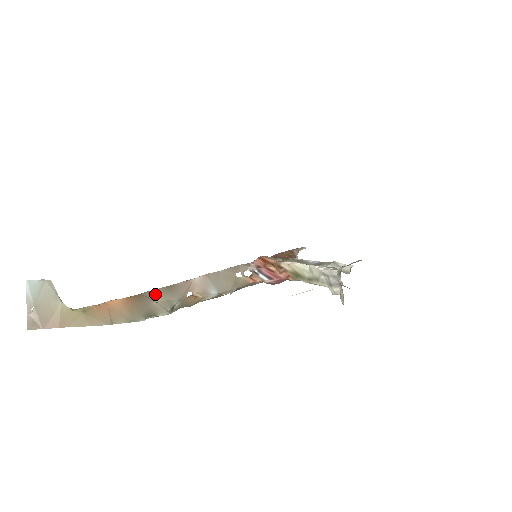
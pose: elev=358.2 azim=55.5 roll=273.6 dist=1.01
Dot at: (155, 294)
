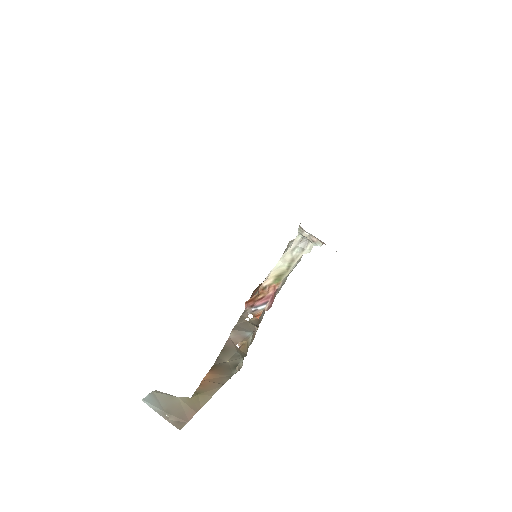
Dot at: (221, 359)
